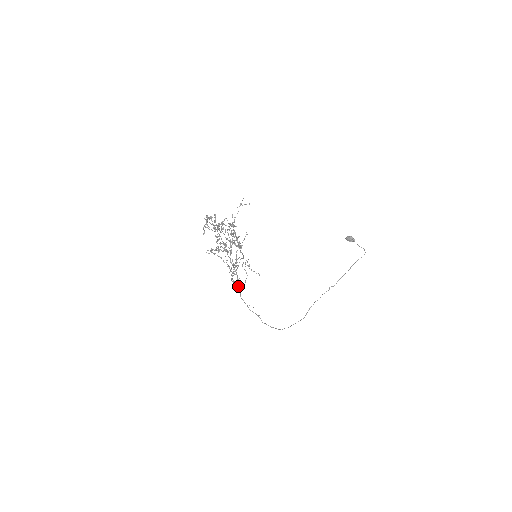
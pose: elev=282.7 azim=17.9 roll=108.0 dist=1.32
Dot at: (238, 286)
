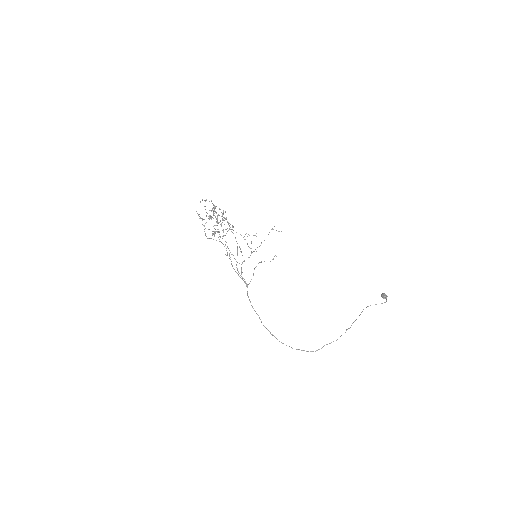
Dot at: (243, 280)
